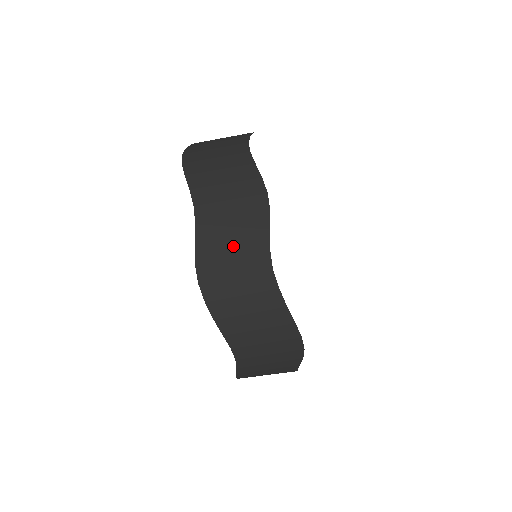
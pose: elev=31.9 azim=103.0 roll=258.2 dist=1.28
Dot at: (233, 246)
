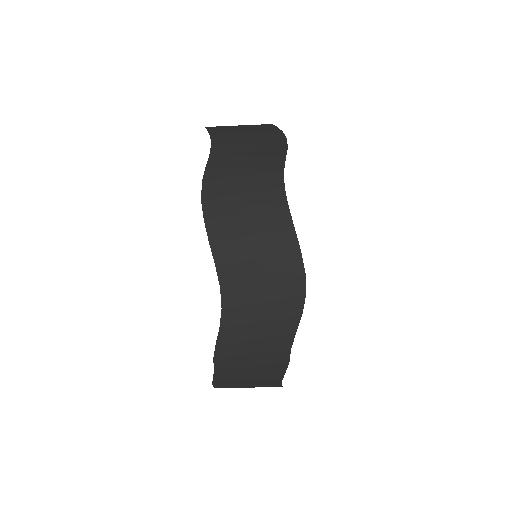
Dot at: (246, 168)
